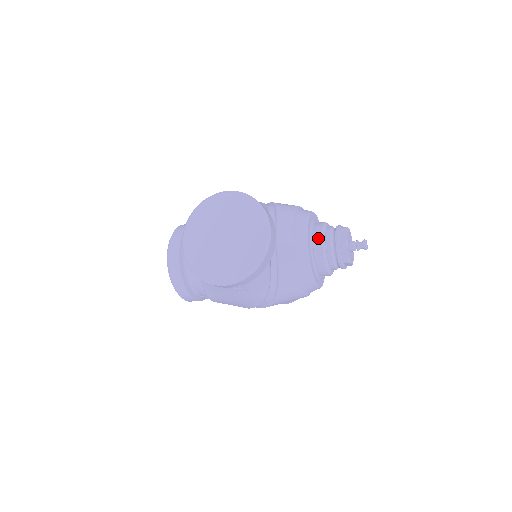
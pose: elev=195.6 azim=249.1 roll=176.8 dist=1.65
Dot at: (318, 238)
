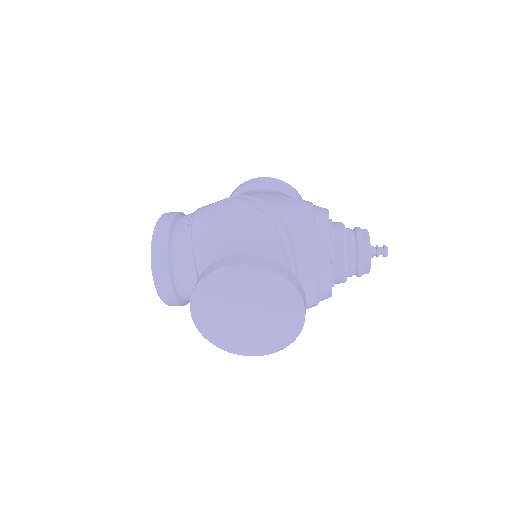
Dot at: (340, 264)
